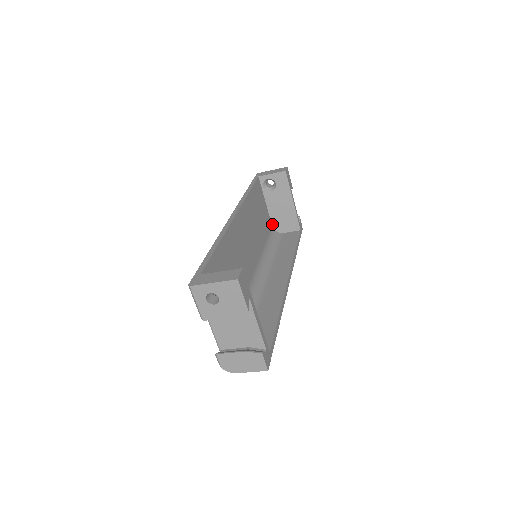
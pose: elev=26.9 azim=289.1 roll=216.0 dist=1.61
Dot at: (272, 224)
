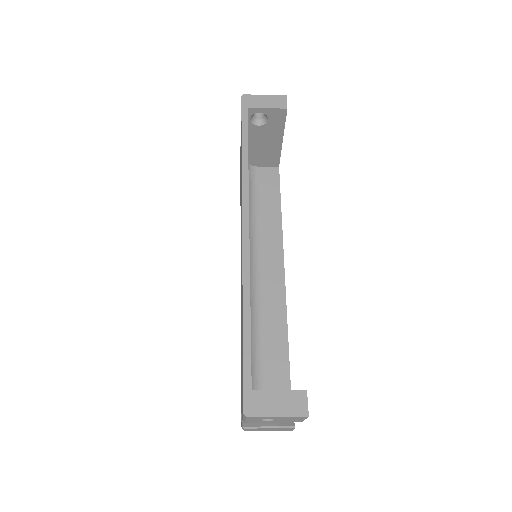
Dot at: occluded
